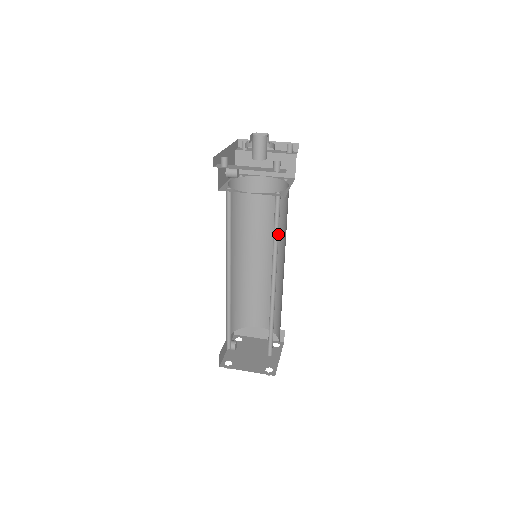
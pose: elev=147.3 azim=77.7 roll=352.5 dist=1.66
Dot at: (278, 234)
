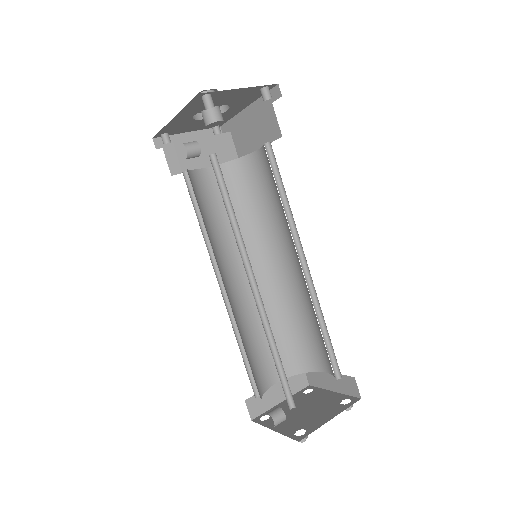
Dot at: (284, 196)
